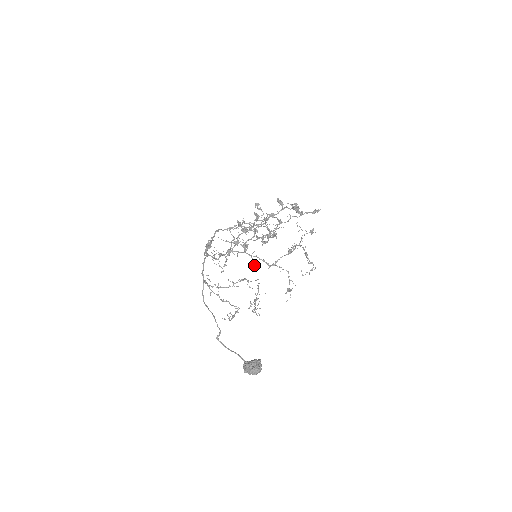
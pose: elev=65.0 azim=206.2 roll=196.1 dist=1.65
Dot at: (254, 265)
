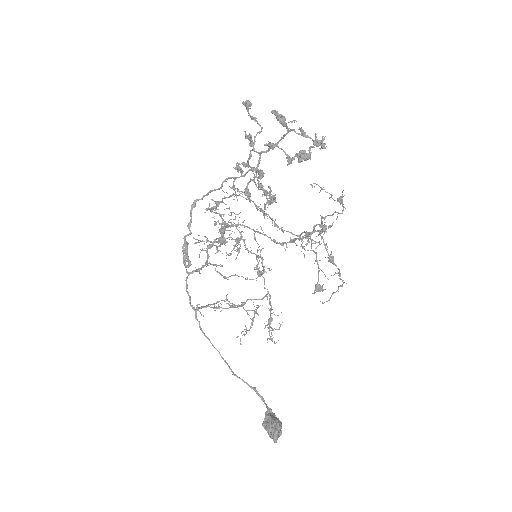
Dot at: occluded
